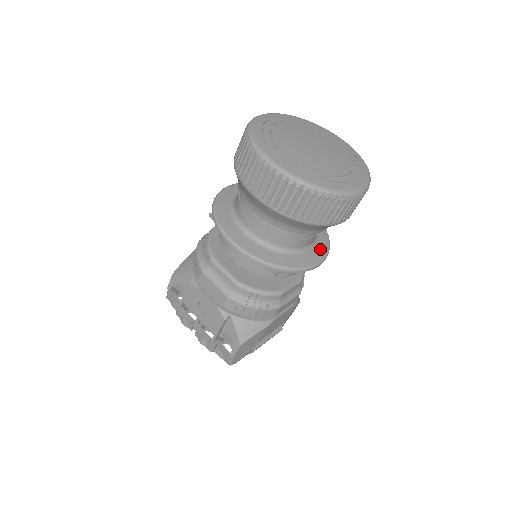
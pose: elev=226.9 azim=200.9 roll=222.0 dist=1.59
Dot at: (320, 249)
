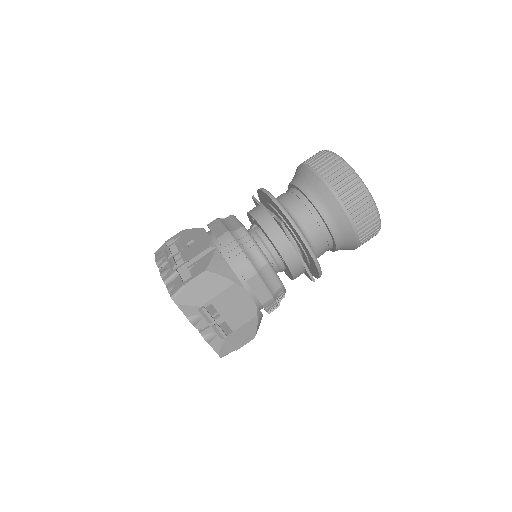
Dot at: occluded
